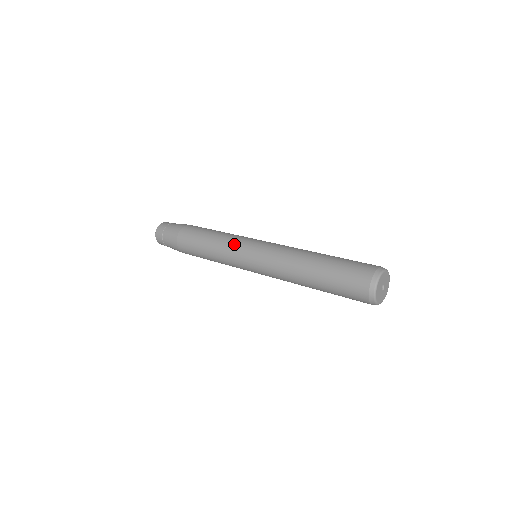
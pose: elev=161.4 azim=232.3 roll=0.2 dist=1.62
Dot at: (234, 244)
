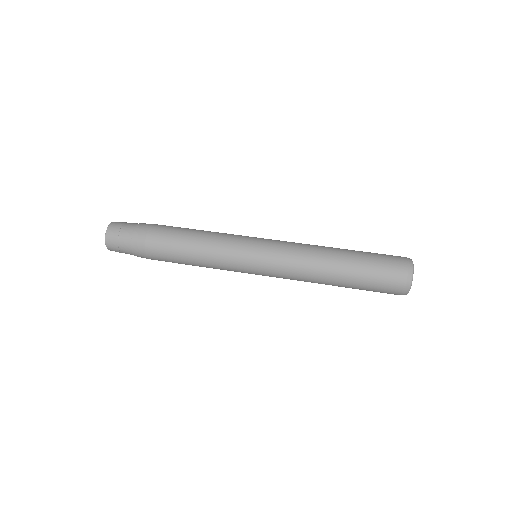
Dot at: (234, 244)
